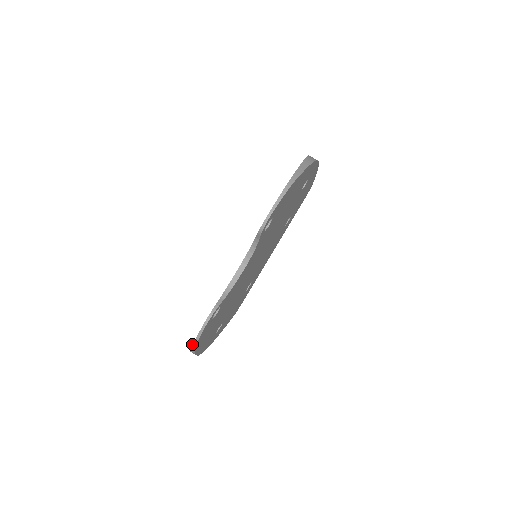
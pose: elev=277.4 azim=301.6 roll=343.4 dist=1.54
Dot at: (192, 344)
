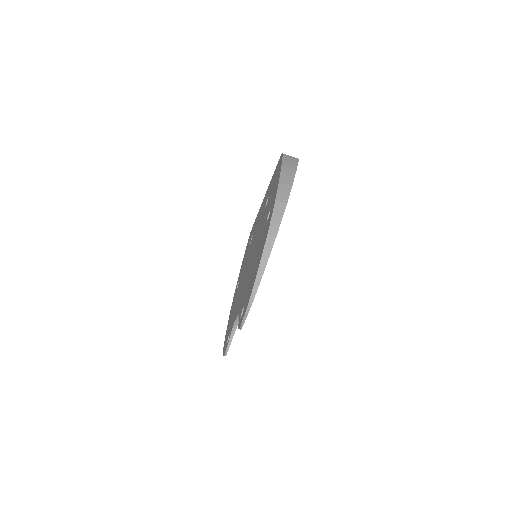
Dot at: occluded
